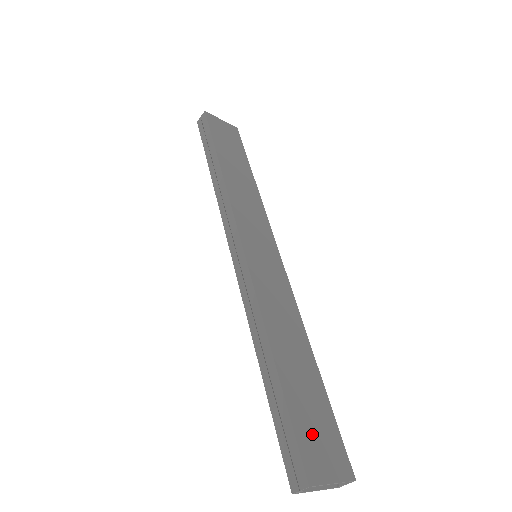
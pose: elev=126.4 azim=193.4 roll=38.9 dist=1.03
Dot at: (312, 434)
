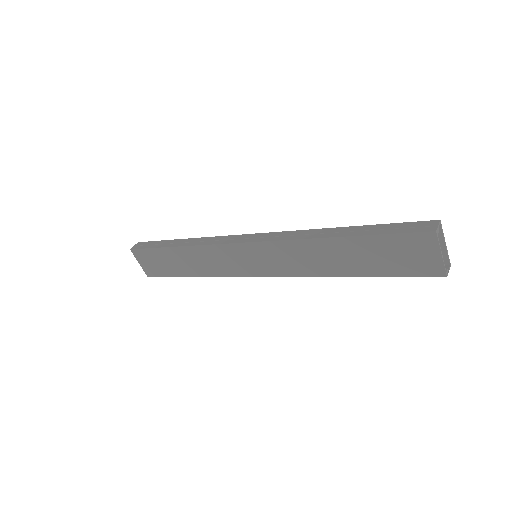
Dot at: occluded
